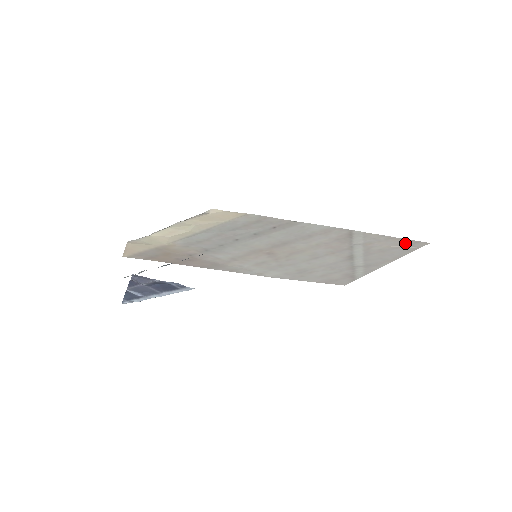
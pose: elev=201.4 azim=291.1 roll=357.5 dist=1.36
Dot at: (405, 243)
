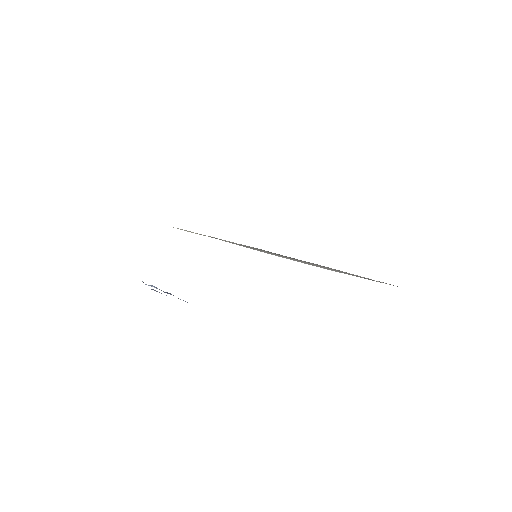
Dot at: occluded
